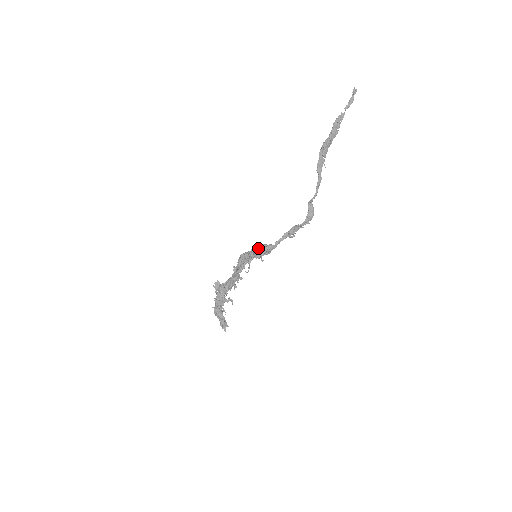
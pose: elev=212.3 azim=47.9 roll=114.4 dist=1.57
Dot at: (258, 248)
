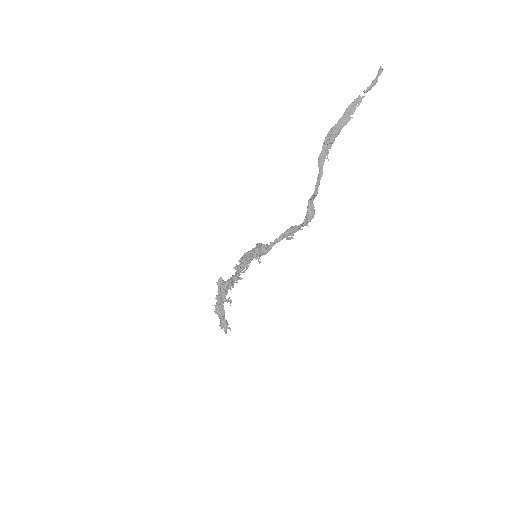
Dot at: occluded
